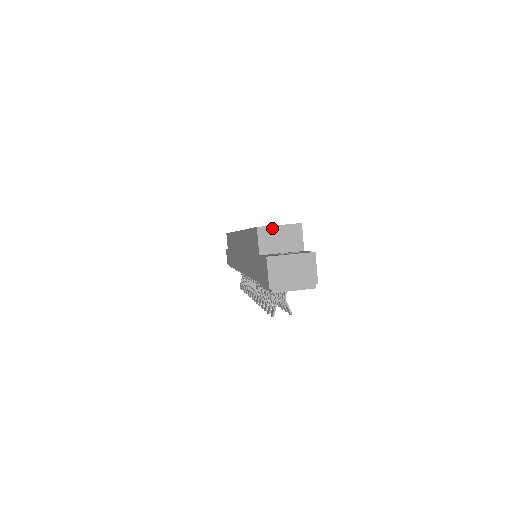
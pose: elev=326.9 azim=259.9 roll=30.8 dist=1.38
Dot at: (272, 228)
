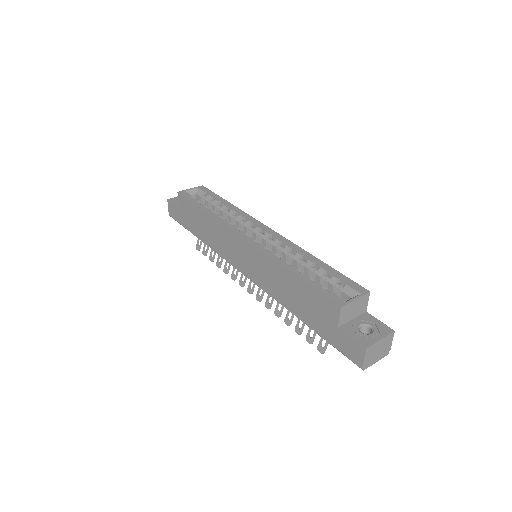
Dot at: (351, 303)
